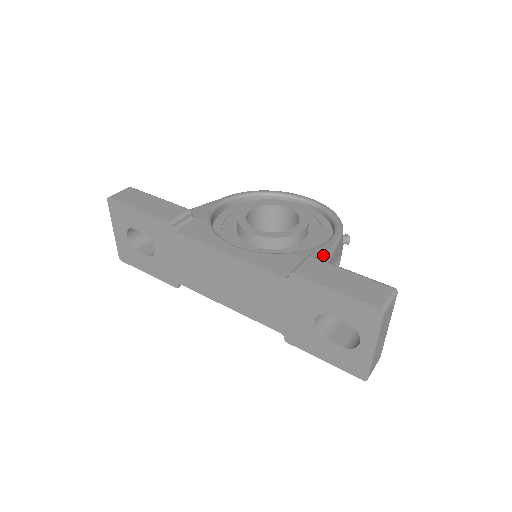
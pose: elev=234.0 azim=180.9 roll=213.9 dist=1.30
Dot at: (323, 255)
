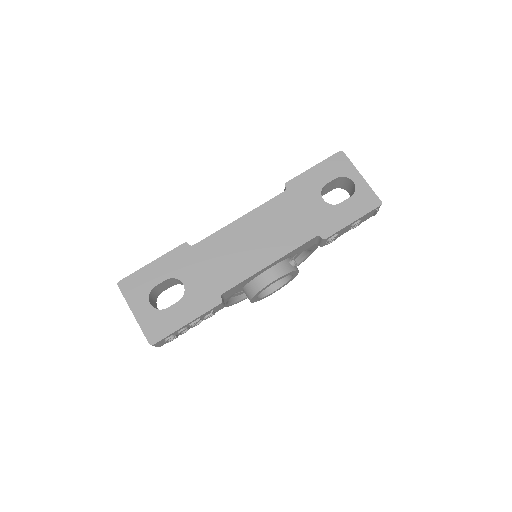
Dot at: occluded
